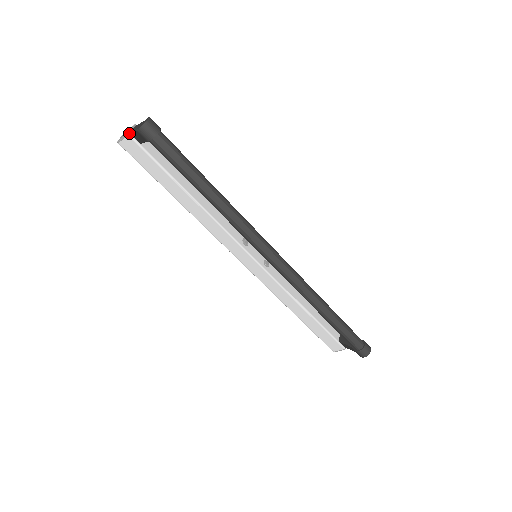
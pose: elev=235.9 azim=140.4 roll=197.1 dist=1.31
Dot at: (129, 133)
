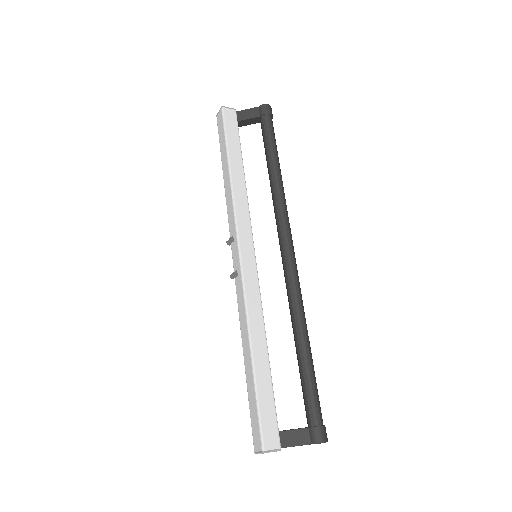
Dot at: (236, 111)
